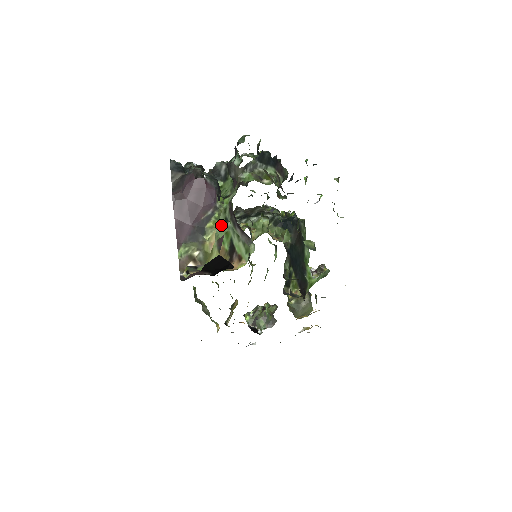
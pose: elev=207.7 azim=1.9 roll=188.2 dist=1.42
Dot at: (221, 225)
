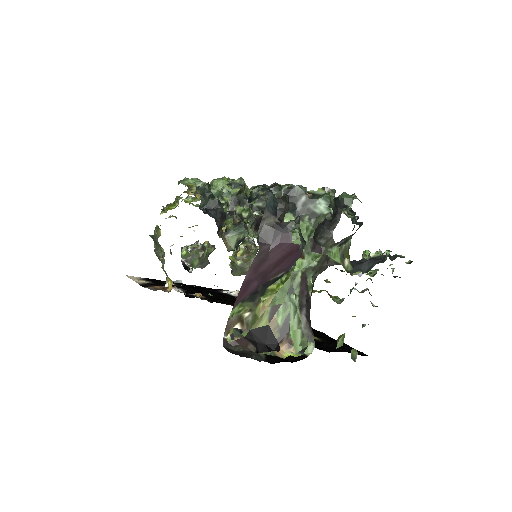
Dot at: (283, 292)
